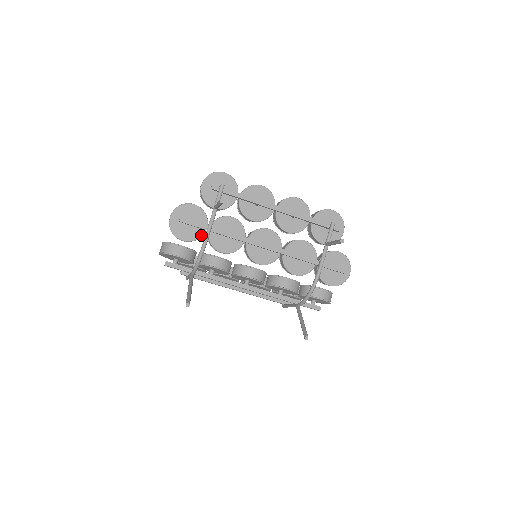
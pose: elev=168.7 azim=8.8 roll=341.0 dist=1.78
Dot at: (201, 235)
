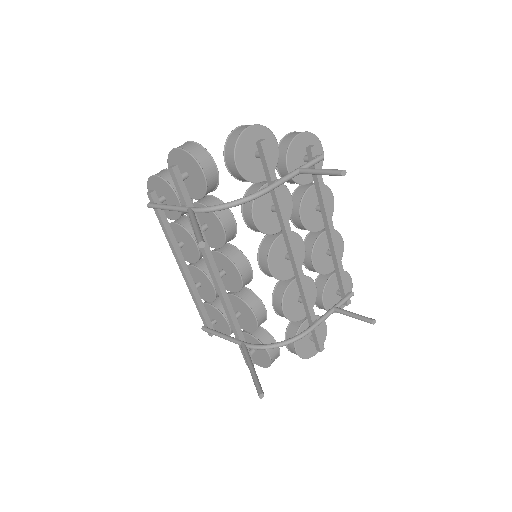
Dot at: (255, 180)
